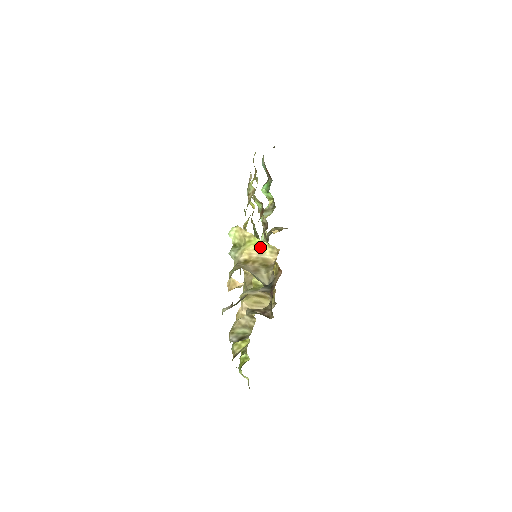
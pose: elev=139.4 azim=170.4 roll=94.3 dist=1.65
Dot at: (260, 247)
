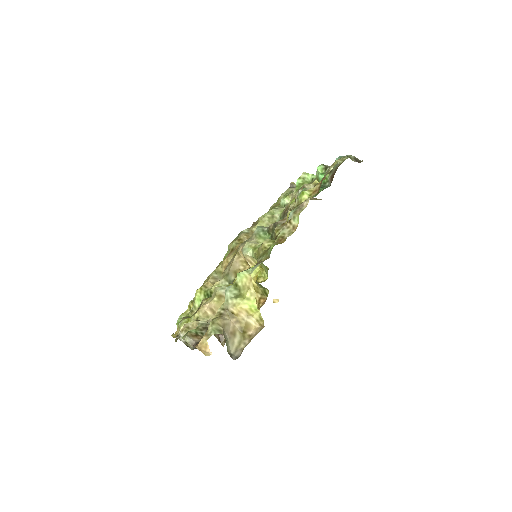
Dot at: (252, 311)
